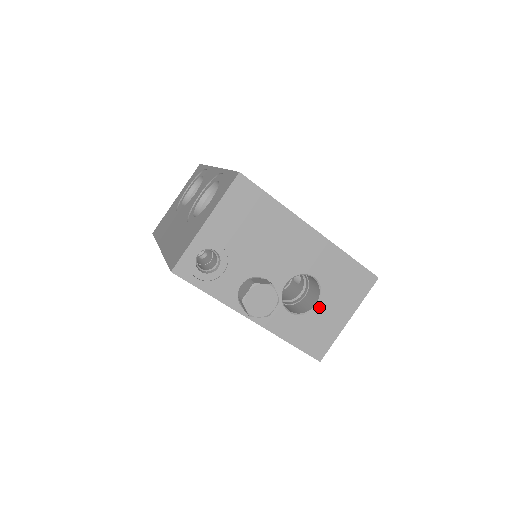
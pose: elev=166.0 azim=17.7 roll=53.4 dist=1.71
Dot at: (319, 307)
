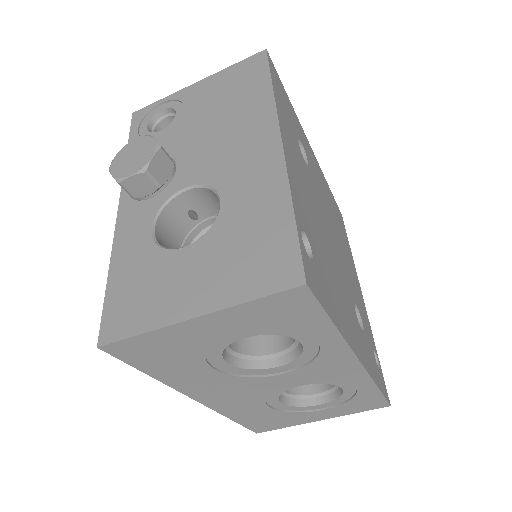
Dot at: (183, 253)
